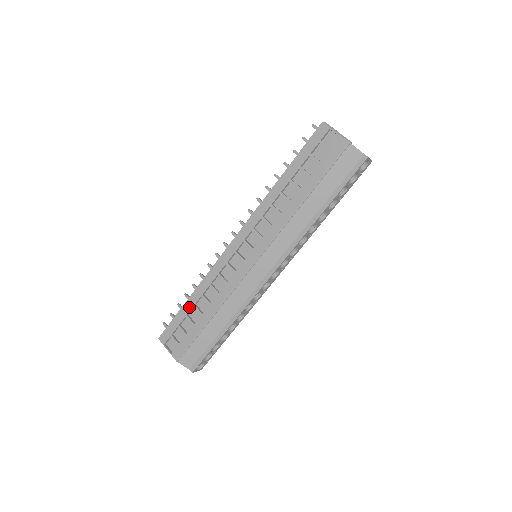
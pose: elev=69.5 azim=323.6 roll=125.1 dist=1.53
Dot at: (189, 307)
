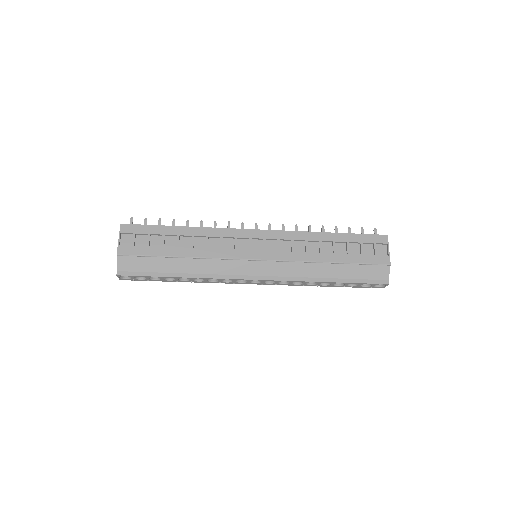
Dot at: (173, 232)
